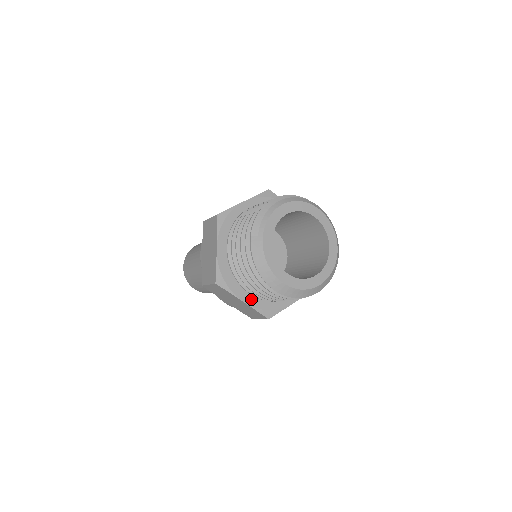
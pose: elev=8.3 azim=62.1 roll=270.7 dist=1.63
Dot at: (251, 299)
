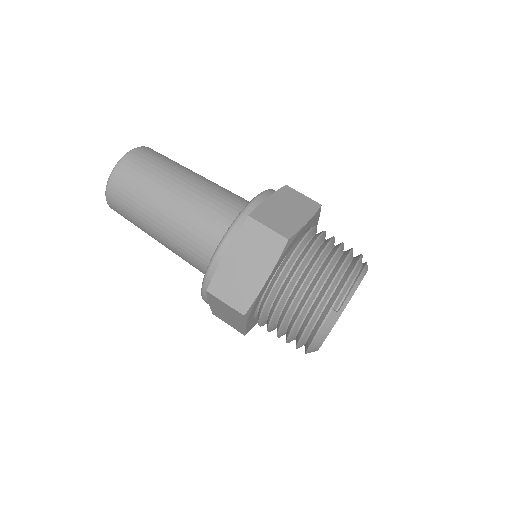
Dot at: occluded
